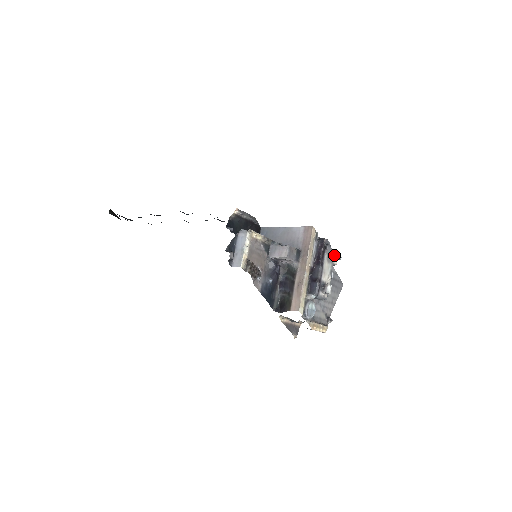
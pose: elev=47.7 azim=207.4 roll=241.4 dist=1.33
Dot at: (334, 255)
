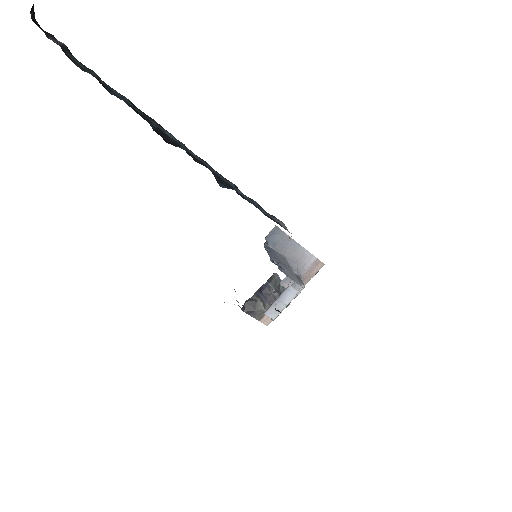
Dot at: occluded
